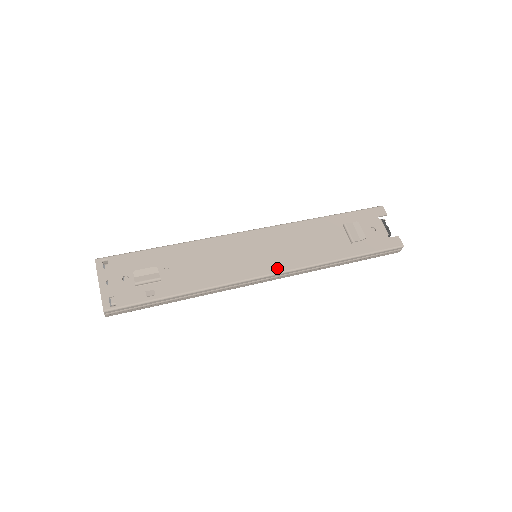
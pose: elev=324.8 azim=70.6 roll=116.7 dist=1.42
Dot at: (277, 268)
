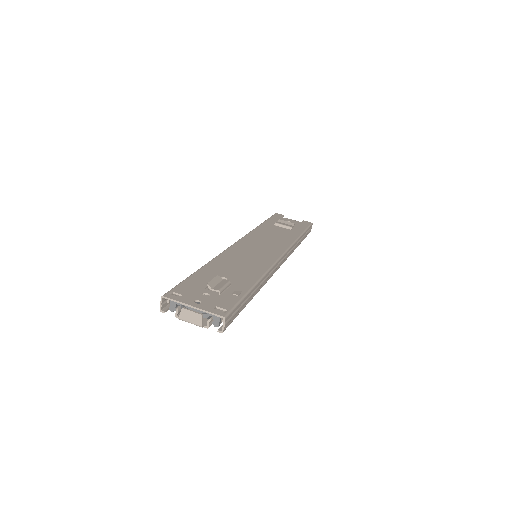
Dot at: (280, 251)
